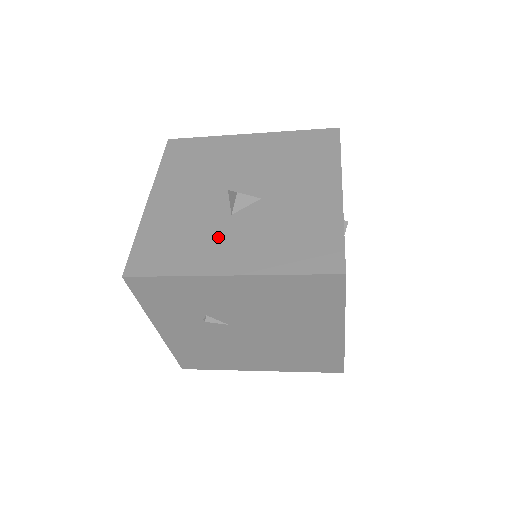
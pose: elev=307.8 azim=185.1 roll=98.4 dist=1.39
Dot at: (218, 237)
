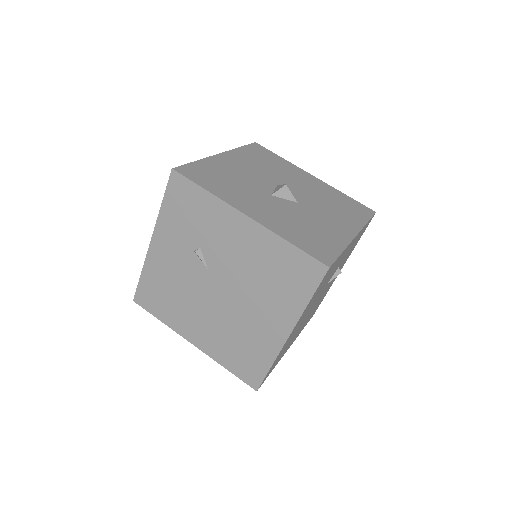
Dot at: (254, 197)
